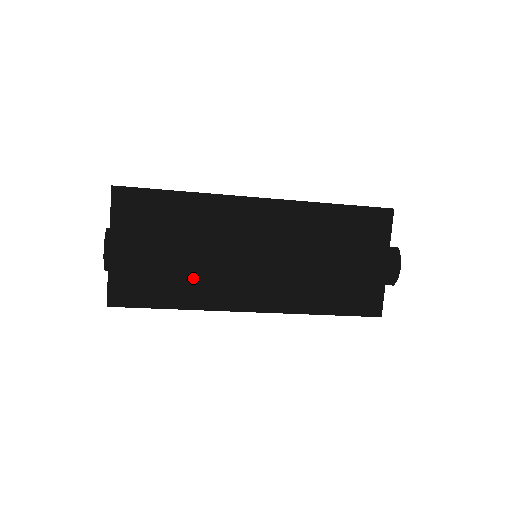
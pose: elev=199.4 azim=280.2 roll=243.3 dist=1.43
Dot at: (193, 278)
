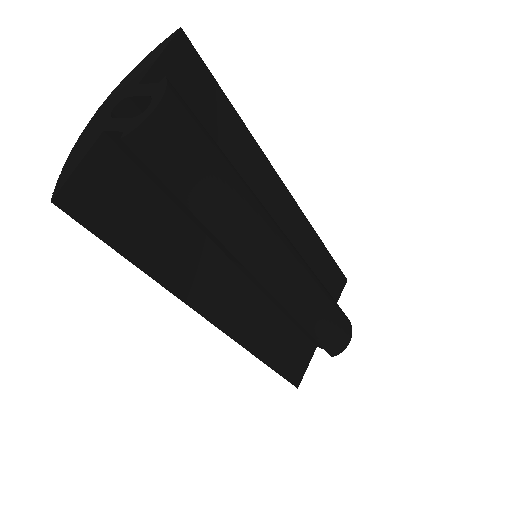
Dot at: (189, 239)
